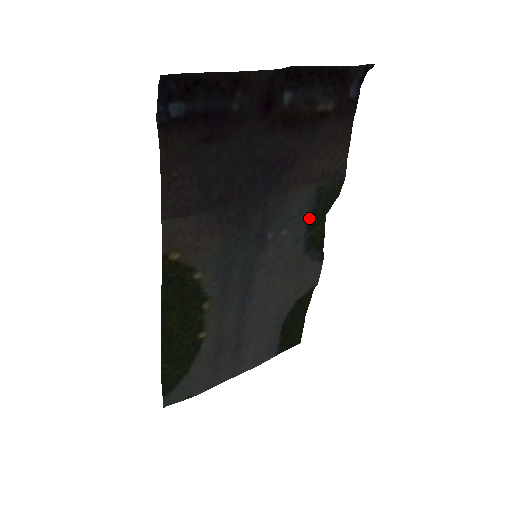
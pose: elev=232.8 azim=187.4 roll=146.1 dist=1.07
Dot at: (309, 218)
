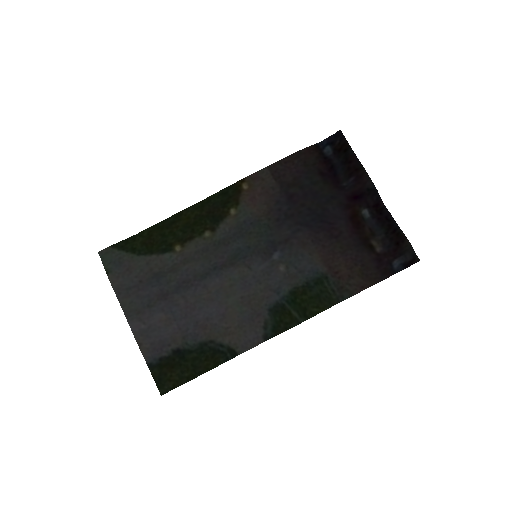
Dot at: (300, 285)
